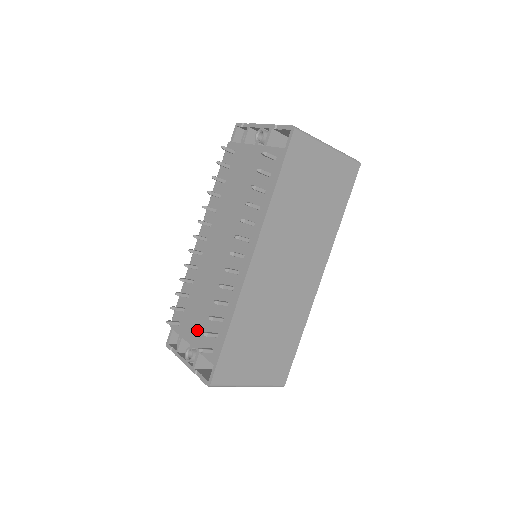
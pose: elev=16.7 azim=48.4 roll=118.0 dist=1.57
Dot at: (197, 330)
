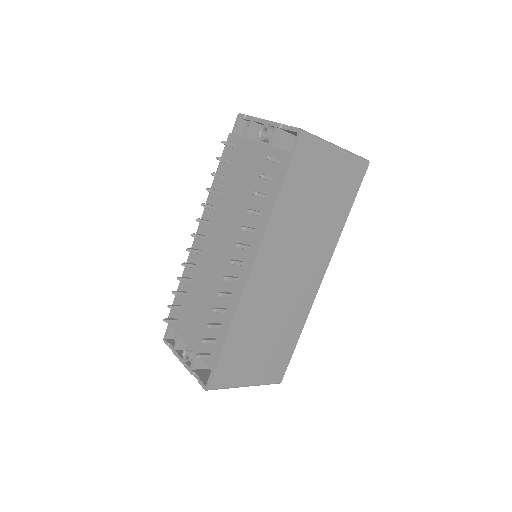
Dot at: (195, 331)
